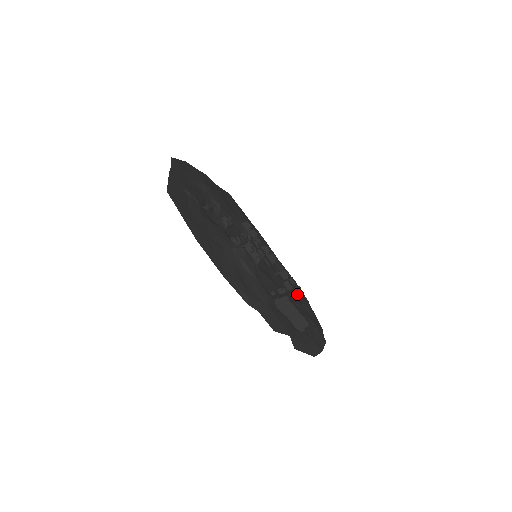
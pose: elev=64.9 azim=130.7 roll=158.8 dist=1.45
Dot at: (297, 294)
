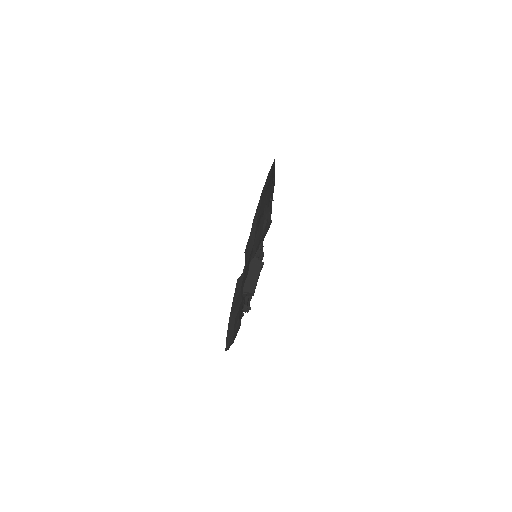
Dot at: (244, 309)
